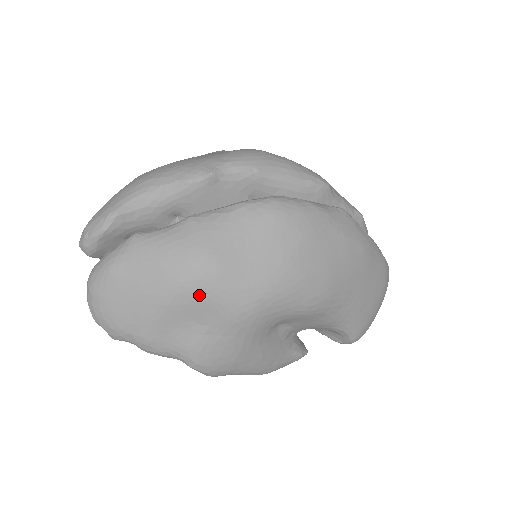
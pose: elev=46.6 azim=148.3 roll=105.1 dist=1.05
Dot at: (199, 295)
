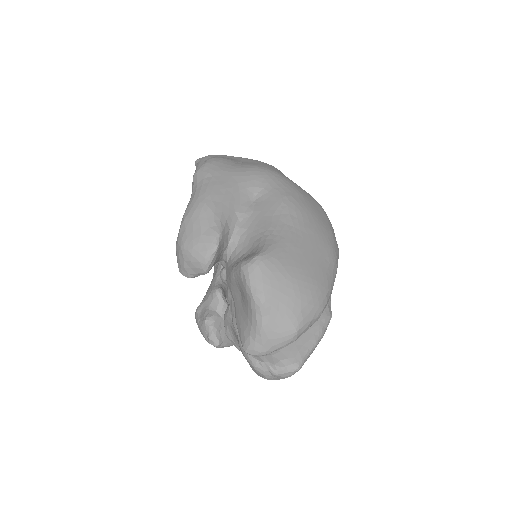
Dot at: (261, 162)
